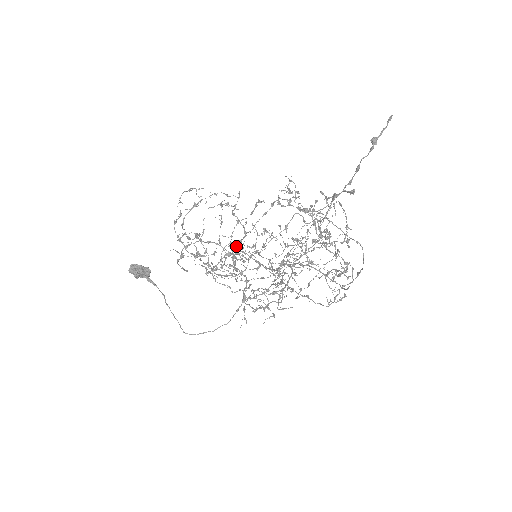
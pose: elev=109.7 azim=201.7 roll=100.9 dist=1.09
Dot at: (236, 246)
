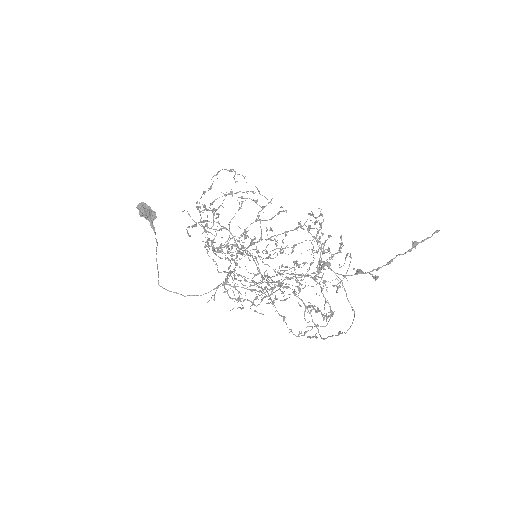
Dot at: (244, 239)
